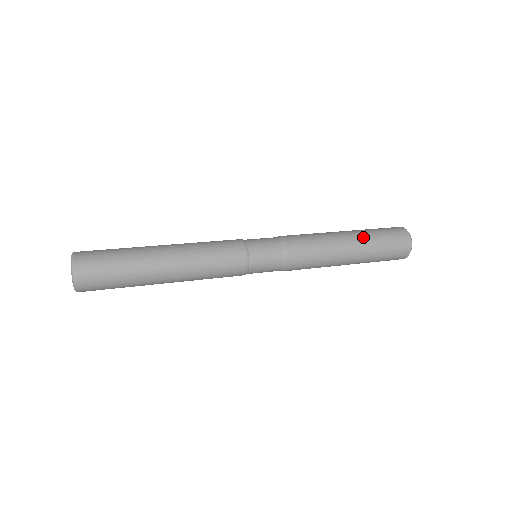
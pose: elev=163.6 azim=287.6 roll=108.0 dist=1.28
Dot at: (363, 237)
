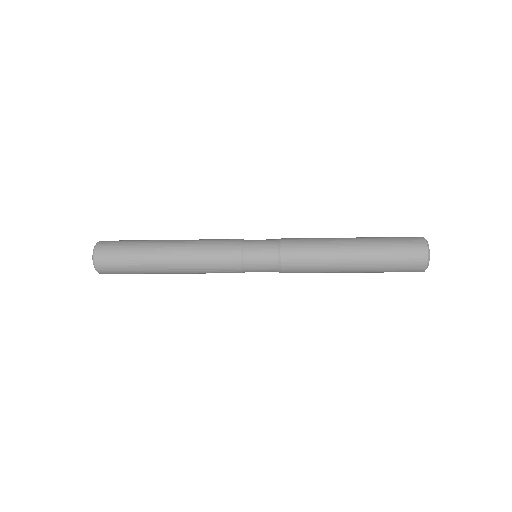
Dot at: (369, 252)
